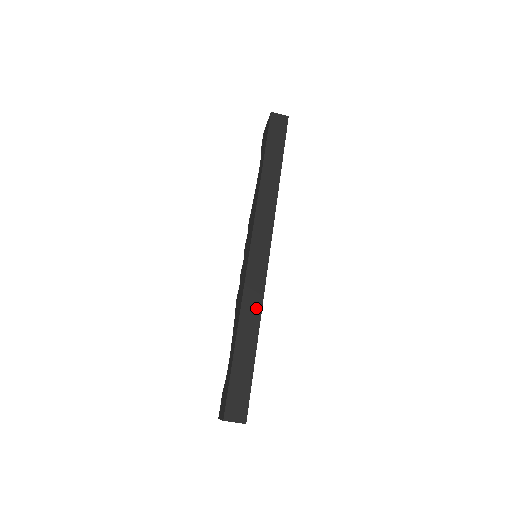
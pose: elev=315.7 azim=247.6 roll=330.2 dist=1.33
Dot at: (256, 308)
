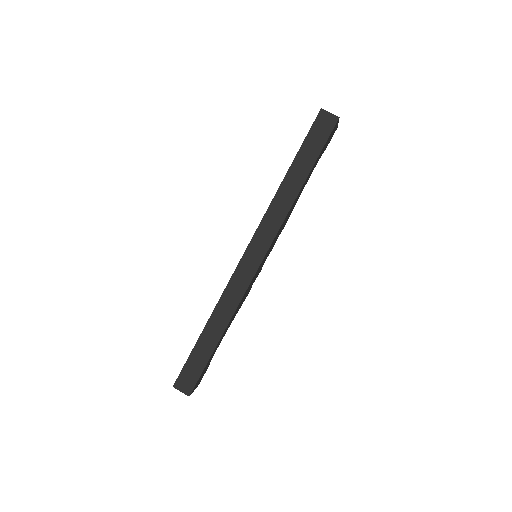
Dot at: (230, 309)
